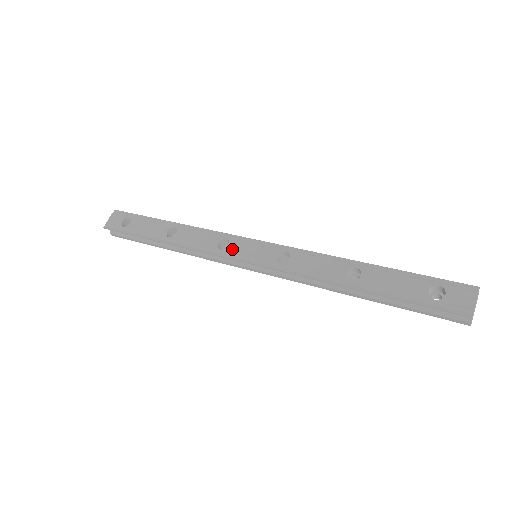
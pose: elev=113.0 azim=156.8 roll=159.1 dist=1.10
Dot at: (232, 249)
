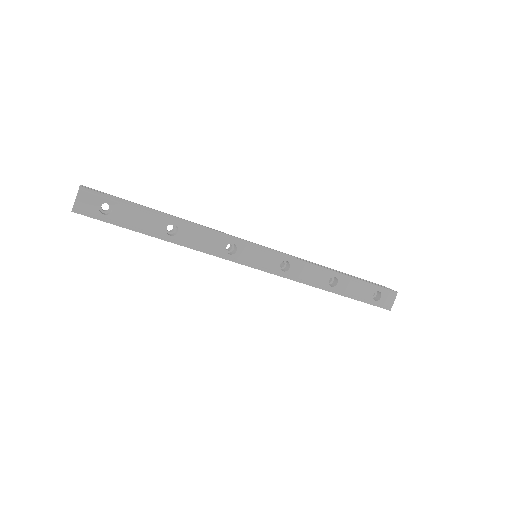
Dot at: (240, 255)
